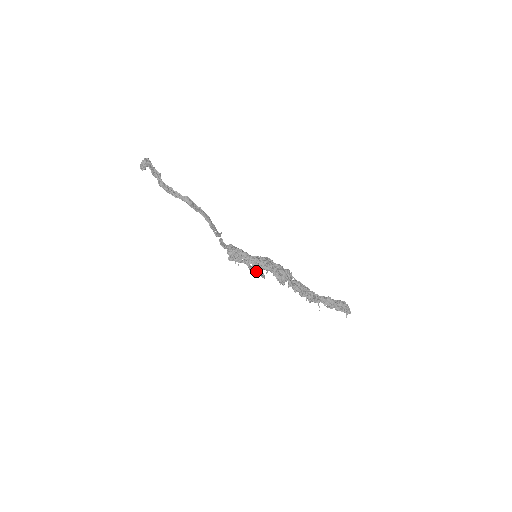
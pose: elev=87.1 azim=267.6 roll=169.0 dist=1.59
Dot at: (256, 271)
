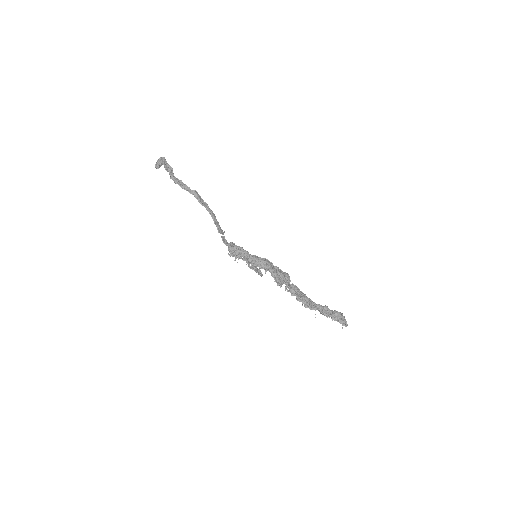
Dot at: (254, 268)
